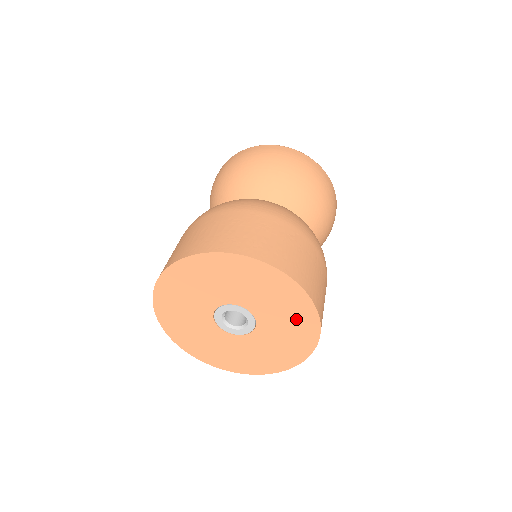
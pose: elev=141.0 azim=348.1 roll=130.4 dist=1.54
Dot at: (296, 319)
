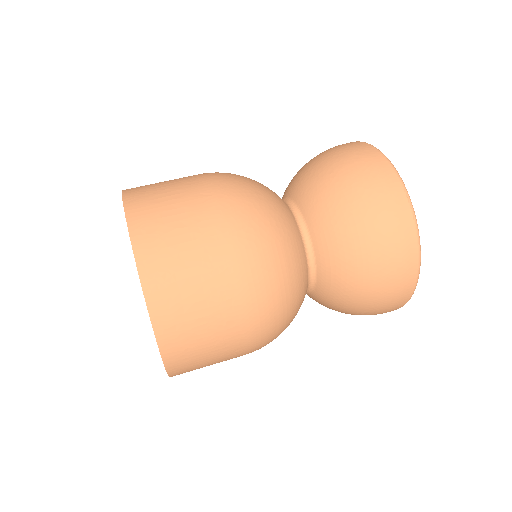
Dot at: occluded
